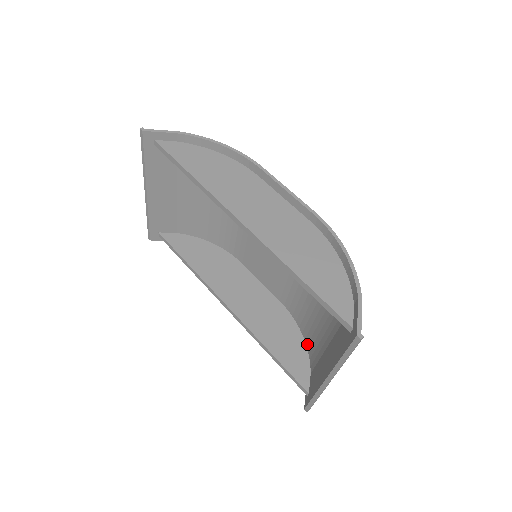
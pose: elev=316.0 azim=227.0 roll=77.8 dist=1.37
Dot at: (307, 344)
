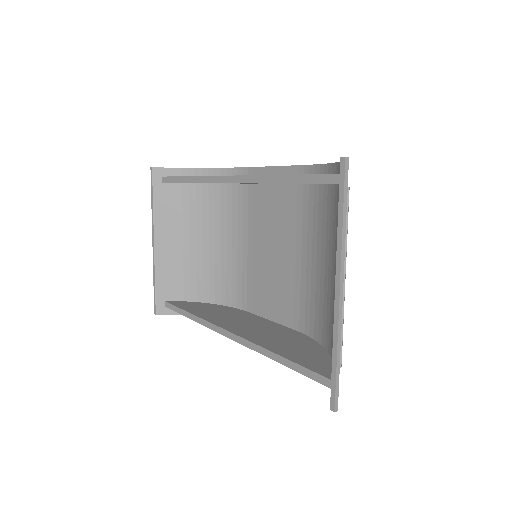
Dot at: (328, 347)
